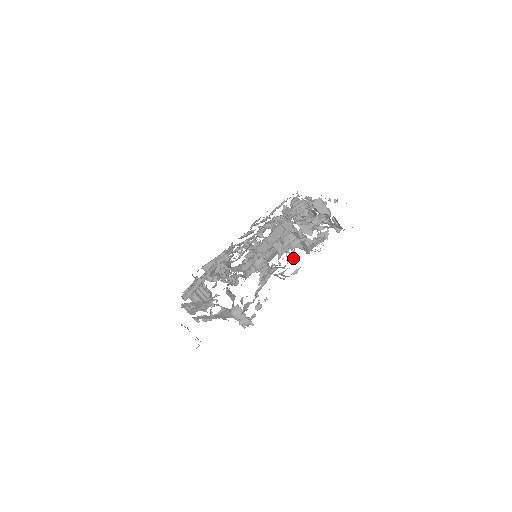
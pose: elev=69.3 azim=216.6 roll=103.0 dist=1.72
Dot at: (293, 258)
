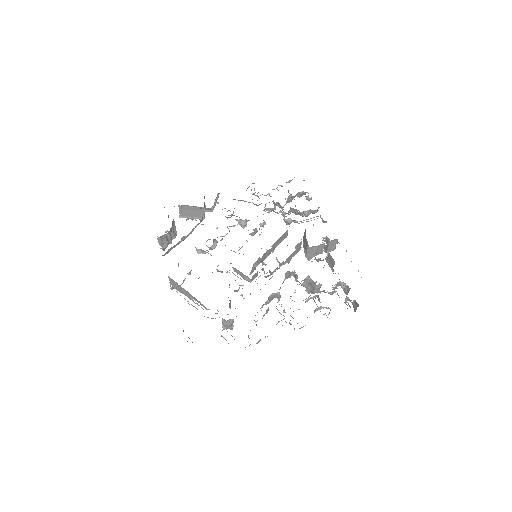
Dot at: occluded
